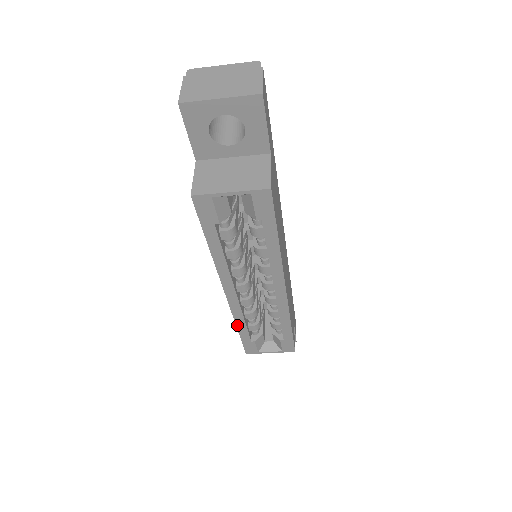
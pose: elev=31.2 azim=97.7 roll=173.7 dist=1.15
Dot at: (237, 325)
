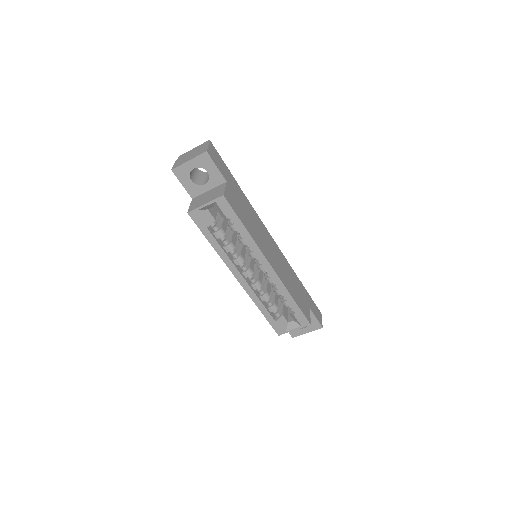
Dot at: (258, 307)
